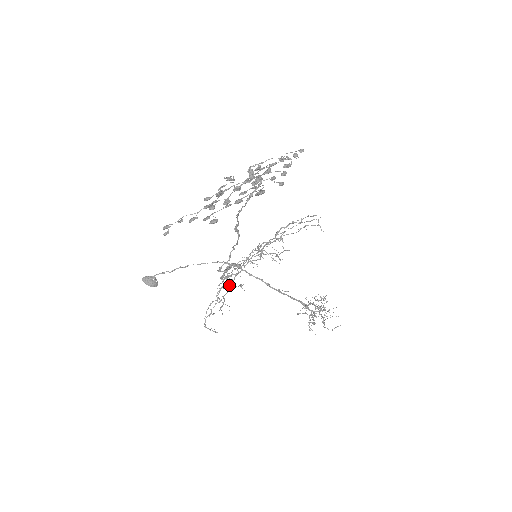
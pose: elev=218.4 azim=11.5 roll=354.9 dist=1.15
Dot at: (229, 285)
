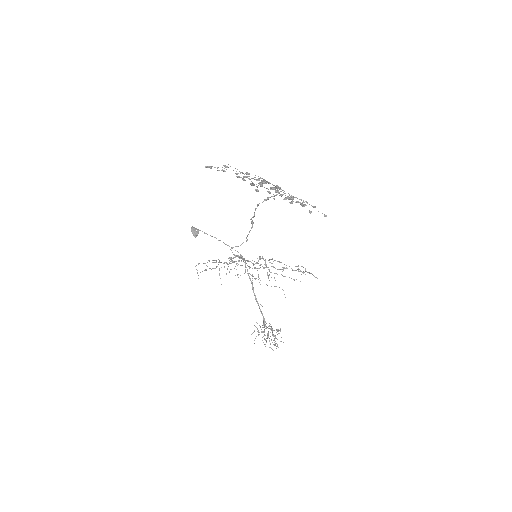
Dot at: (229, 262)
